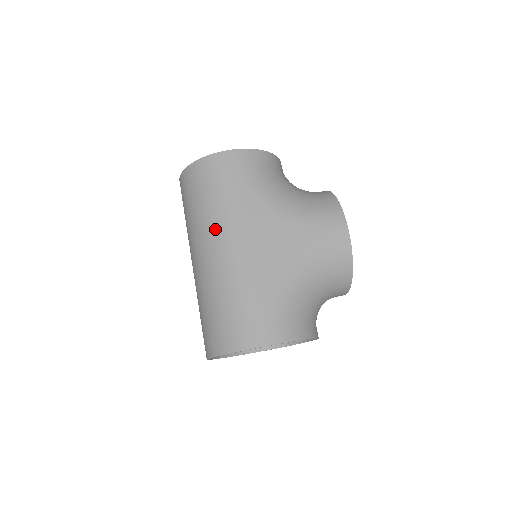
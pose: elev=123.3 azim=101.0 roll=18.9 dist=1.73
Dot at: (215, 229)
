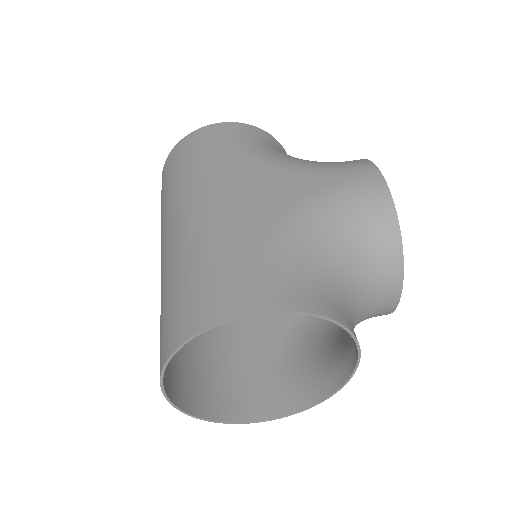
Dot at: (188, 192)
